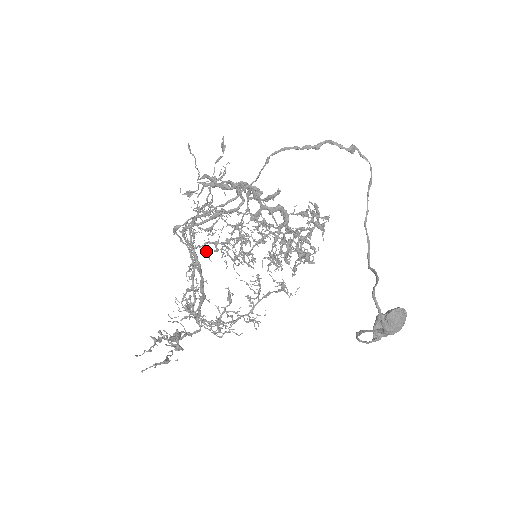
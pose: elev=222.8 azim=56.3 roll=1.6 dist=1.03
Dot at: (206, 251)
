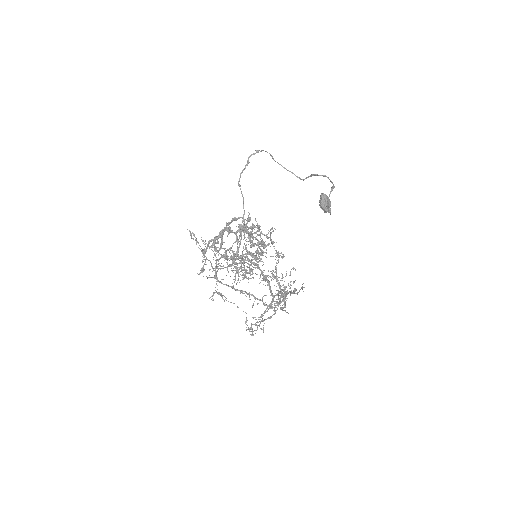
Dot at: (238, 280)
